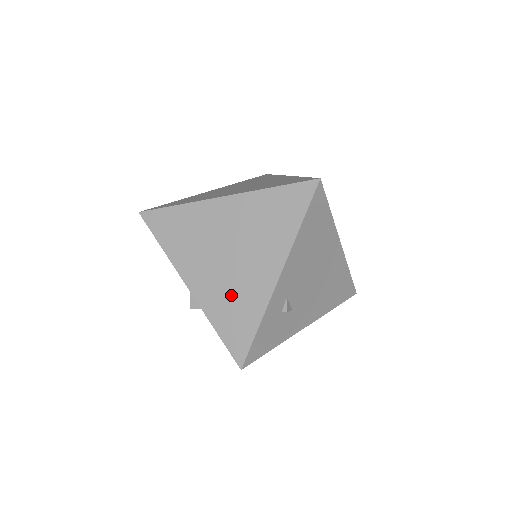
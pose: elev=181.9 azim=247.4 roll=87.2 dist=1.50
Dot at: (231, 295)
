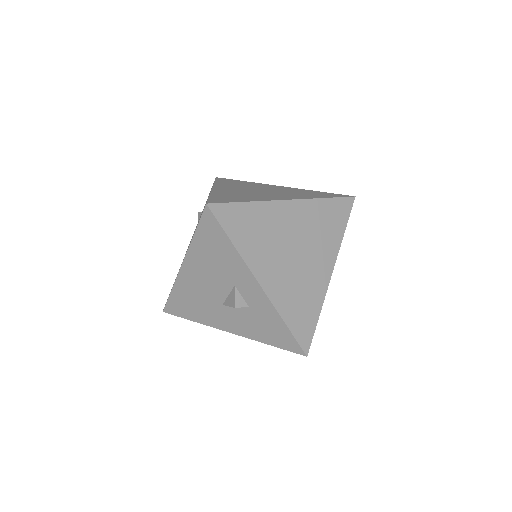
Dot at: (298, 290)
